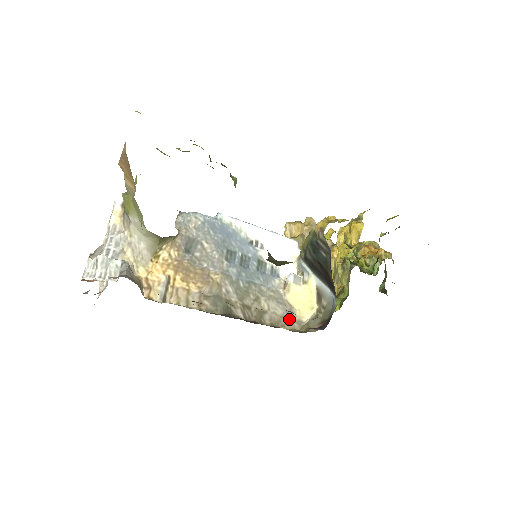
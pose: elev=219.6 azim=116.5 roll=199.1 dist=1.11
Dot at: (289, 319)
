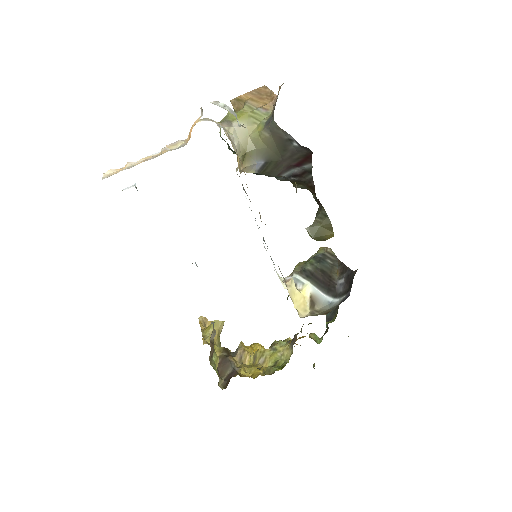
Dot at: occluded
